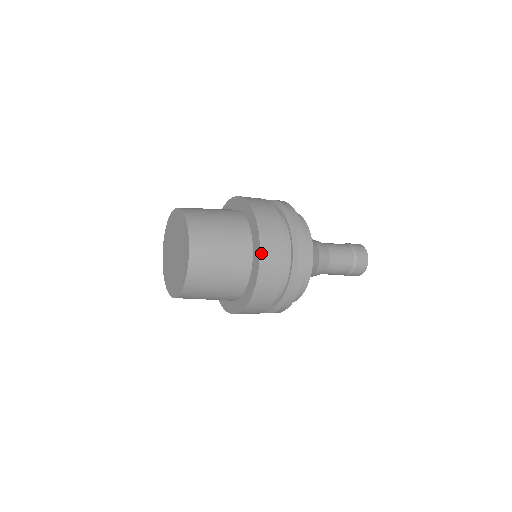
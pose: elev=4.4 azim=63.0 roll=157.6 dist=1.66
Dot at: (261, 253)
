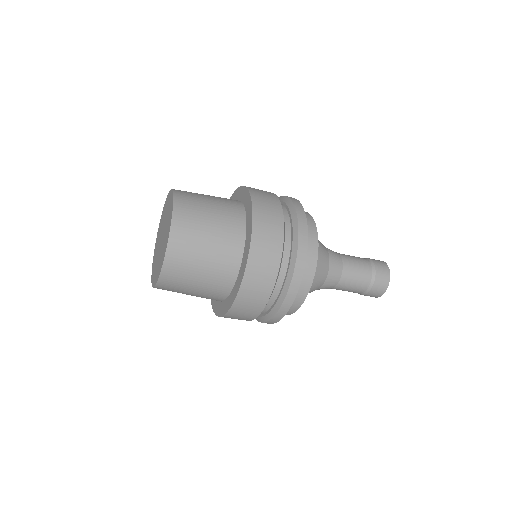
Dot at: (243, 281)
